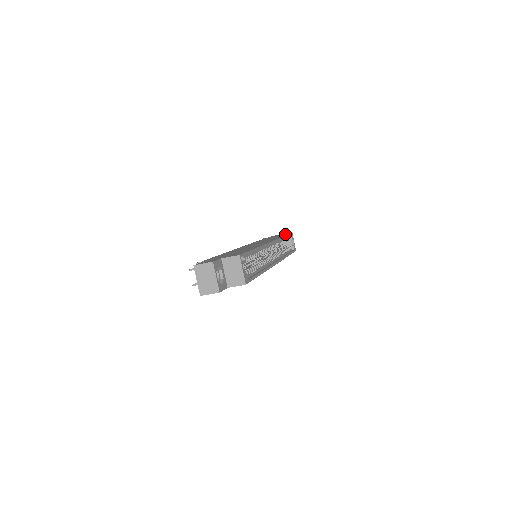
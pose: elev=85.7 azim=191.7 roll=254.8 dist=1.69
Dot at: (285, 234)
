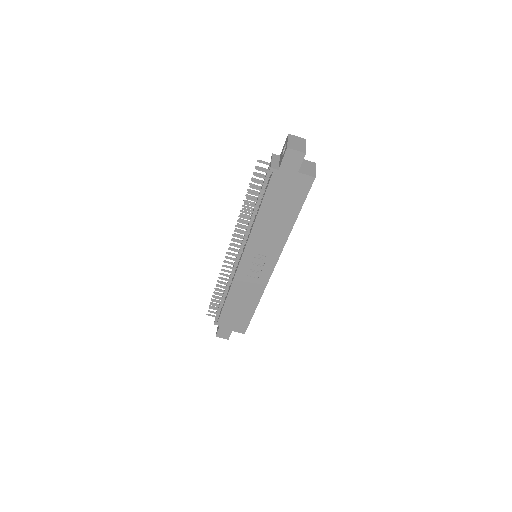
Dot at: occluded
